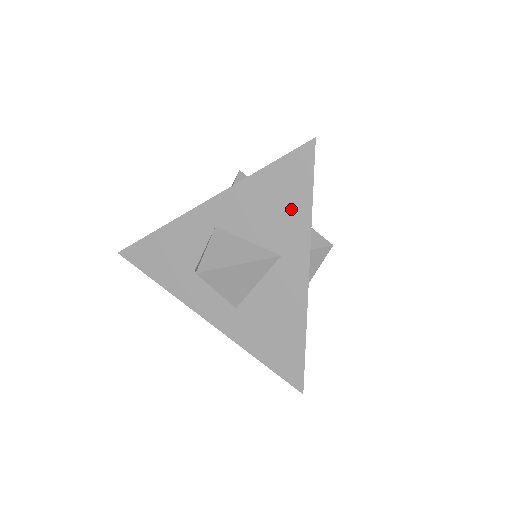
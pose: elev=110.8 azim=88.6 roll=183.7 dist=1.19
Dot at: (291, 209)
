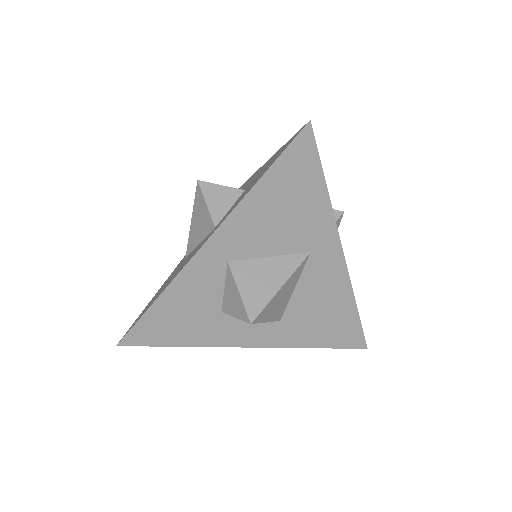
Dot at: (307, 205)
